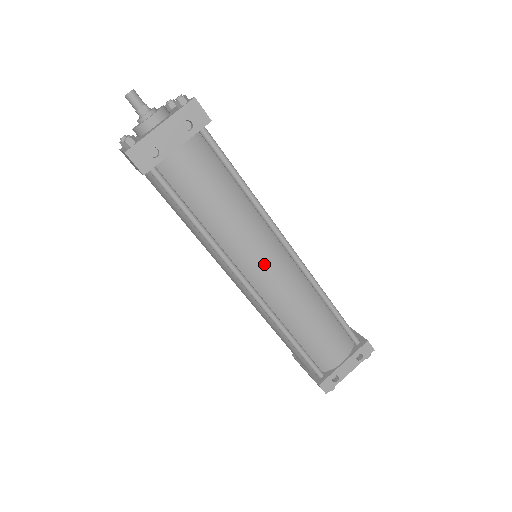
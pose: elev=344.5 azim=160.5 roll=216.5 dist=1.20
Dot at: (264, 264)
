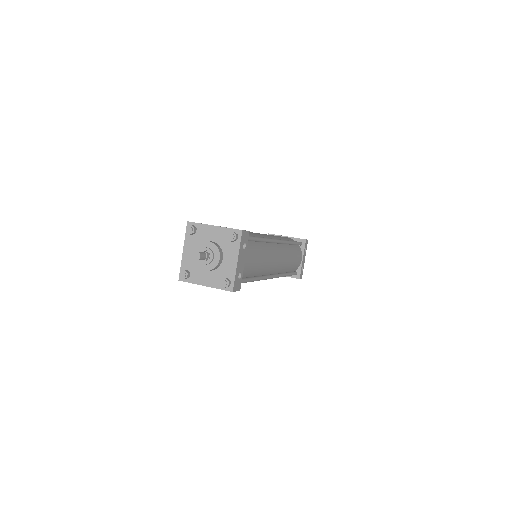
Dot at: (276, 261)
